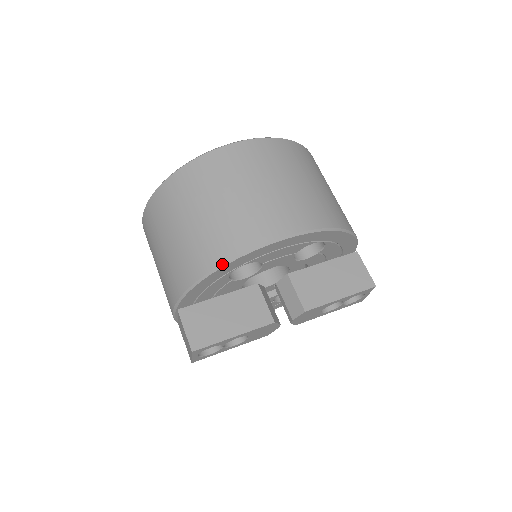
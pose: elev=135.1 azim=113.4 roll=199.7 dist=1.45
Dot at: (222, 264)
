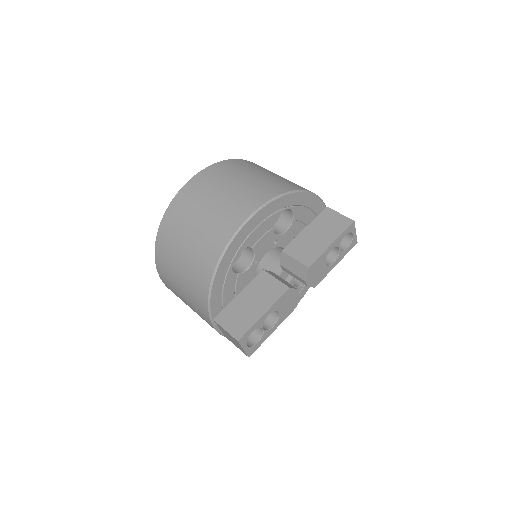
Dot at: (219, 260)
